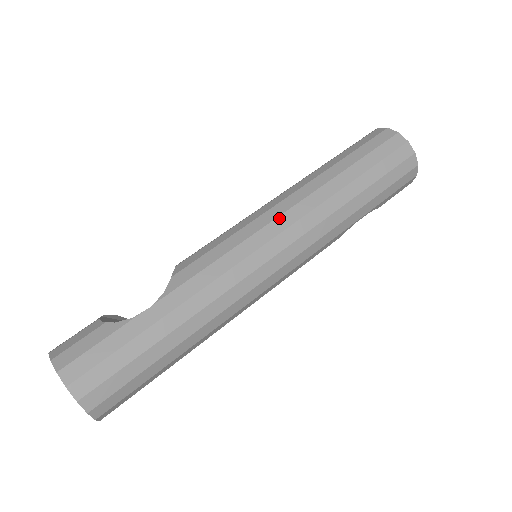
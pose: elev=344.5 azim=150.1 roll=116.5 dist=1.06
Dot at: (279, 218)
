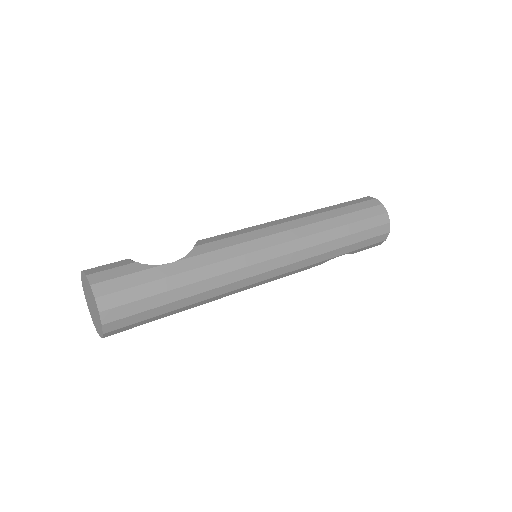
Dot at: (284, 232)
